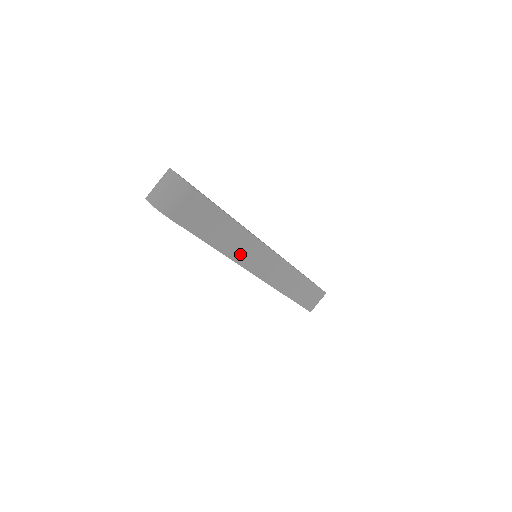
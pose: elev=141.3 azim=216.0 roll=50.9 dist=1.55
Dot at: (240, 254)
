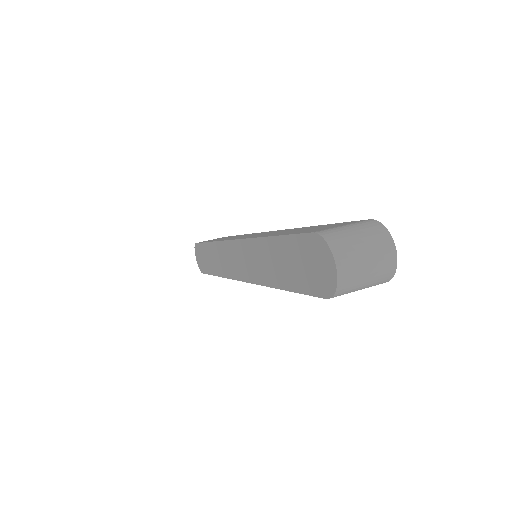
Dot at: occluded
